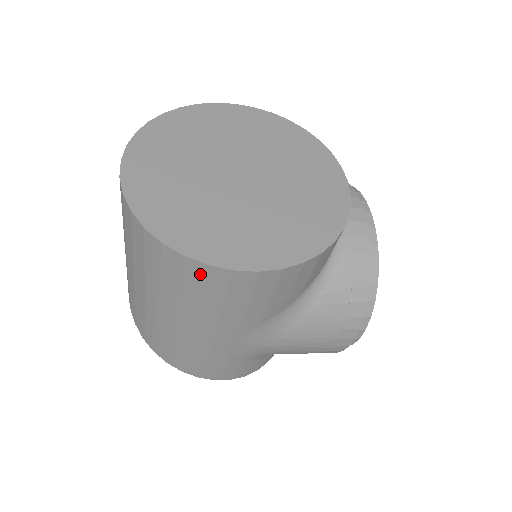
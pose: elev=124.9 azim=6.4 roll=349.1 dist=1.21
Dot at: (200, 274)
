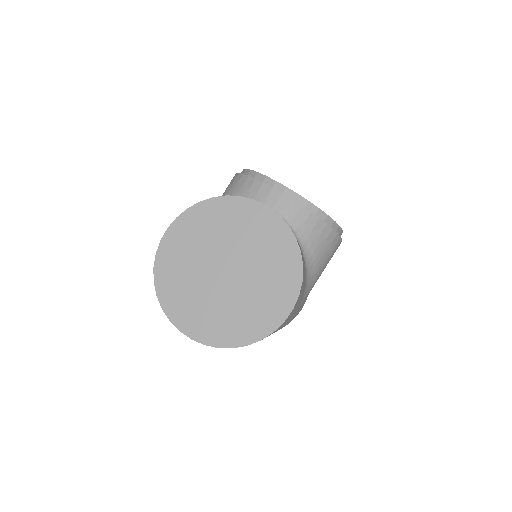
Dot at: occluded
